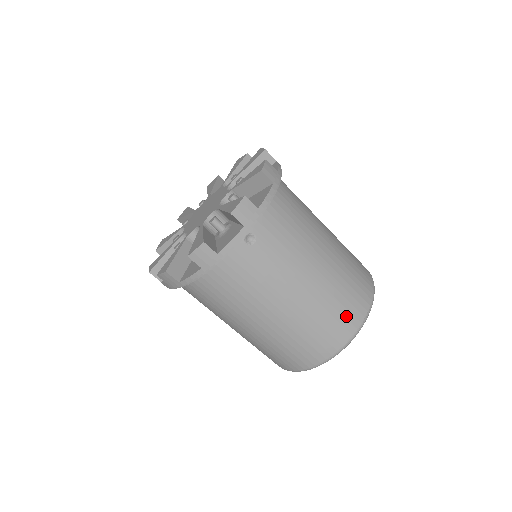
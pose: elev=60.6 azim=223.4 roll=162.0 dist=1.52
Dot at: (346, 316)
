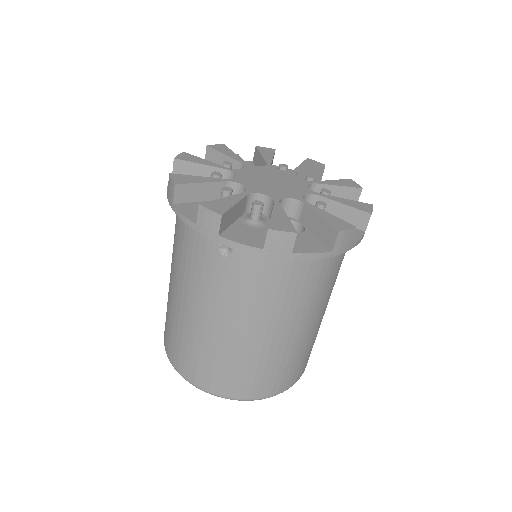
Dot at: occluded
